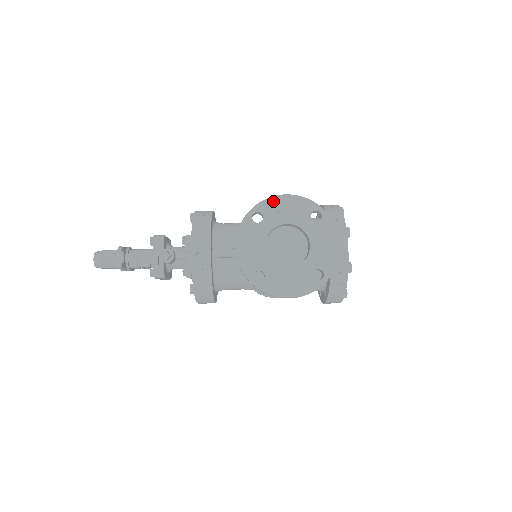
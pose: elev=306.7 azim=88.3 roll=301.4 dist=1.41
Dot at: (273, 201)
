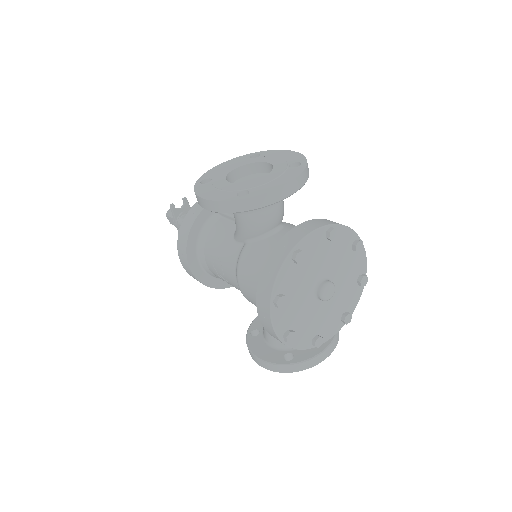
Dot at: (278, 152)
